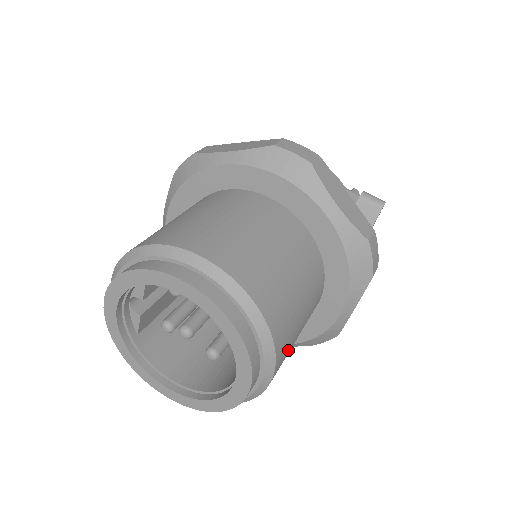
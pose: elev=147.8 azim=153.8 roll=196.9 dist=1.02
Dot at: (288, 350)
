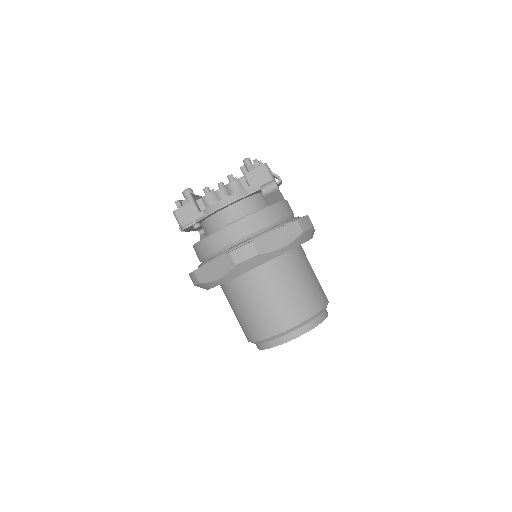
Dot at: (321, 287)
